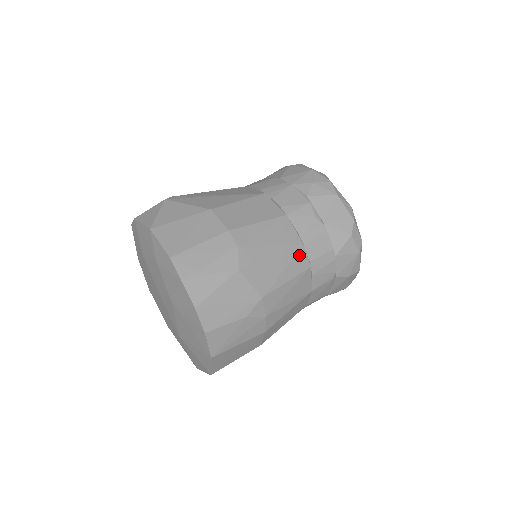
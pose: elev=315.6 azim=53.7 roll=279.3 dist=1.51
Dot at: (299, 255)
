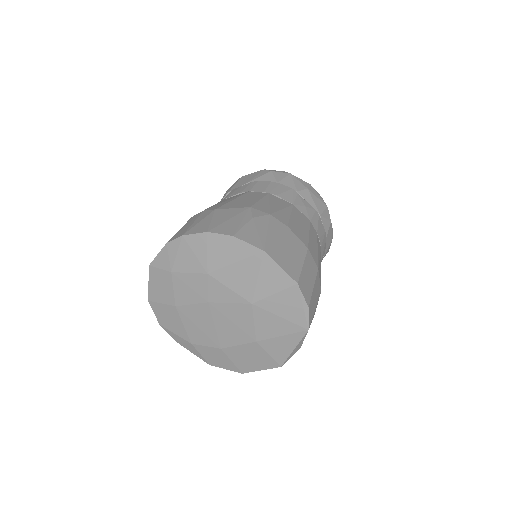
Dot at: (252, 194)
